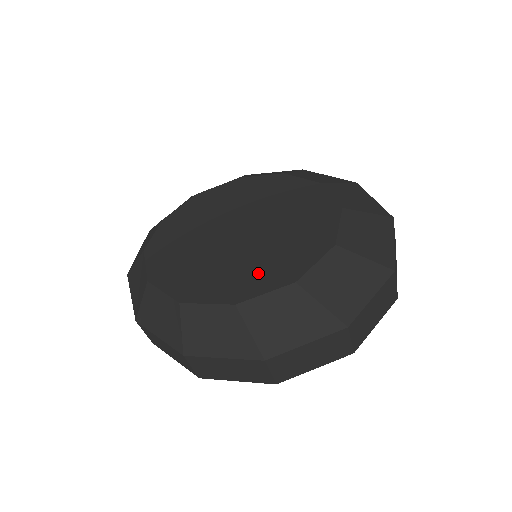
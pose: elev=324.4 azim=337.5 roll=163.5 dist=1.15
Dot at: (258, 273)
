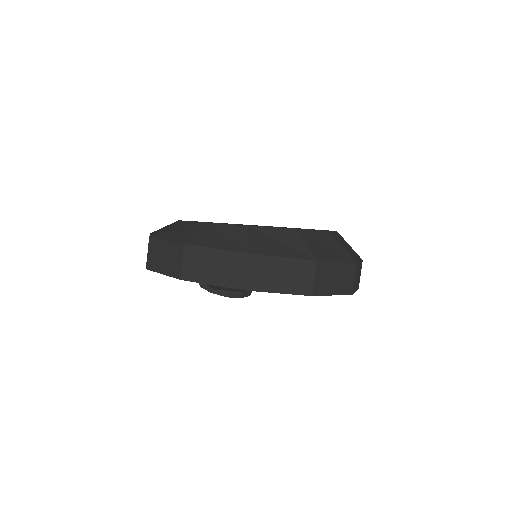
Dot at: occluded
